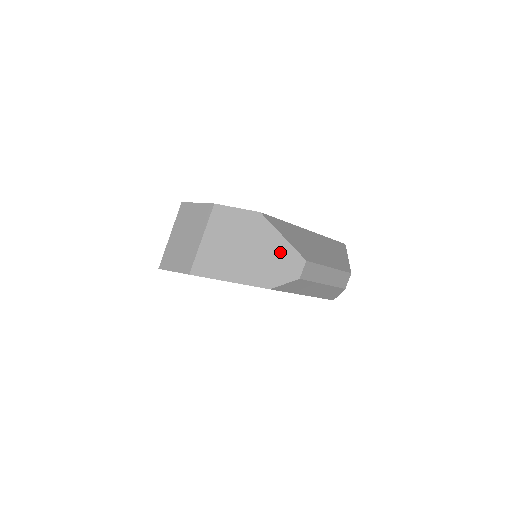
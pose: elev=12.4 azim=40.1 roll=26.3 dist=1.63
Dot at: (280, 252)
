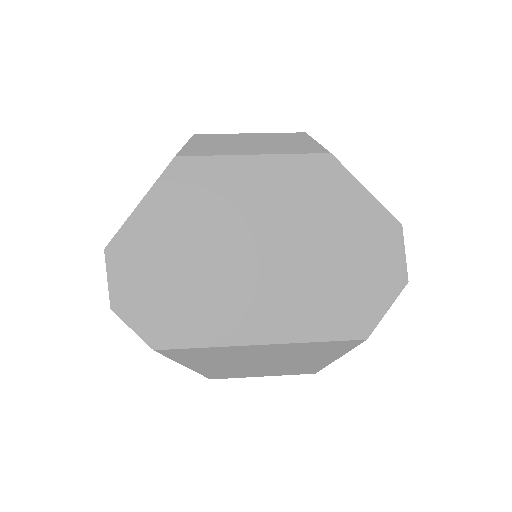
Dot at: occluded
